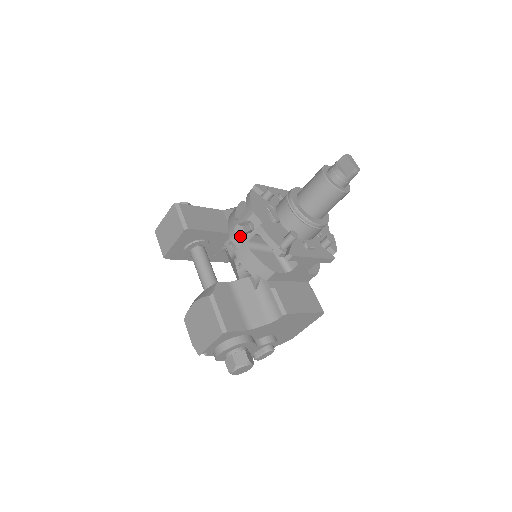
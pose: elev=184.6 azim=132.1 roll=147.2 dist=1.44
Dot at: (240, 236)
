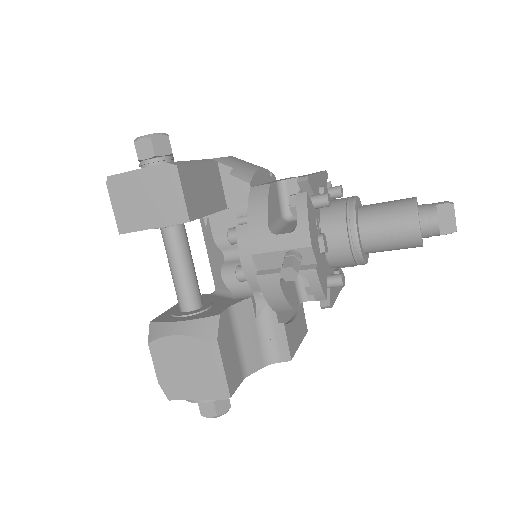
Dot at: (286, 280)
